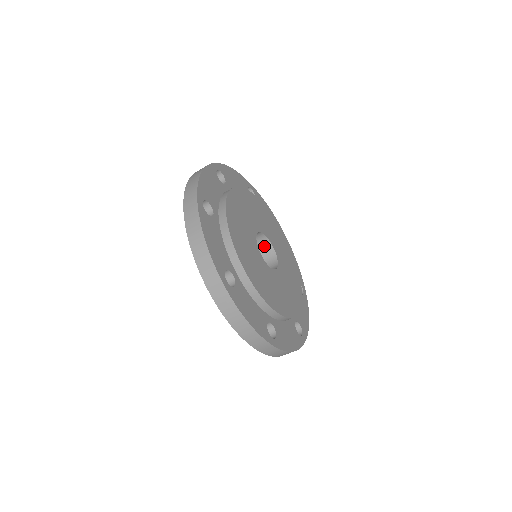
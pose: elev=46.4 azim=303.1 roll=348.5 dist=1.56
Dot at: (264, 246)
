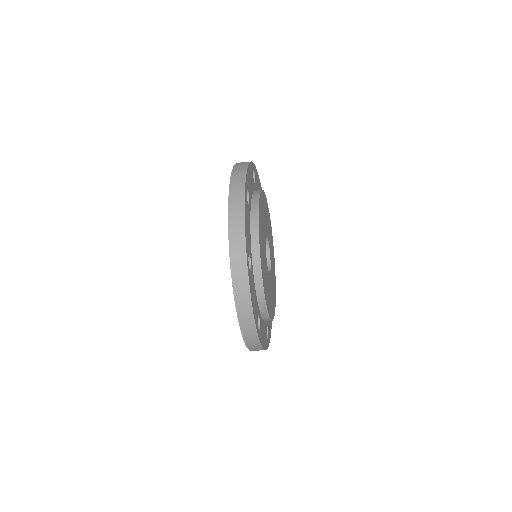
Dot at: occluded
